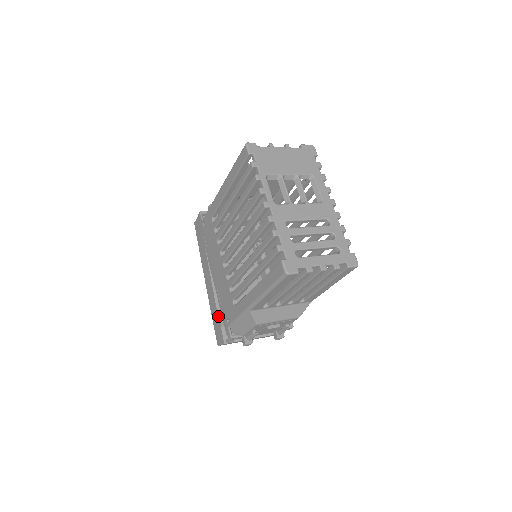
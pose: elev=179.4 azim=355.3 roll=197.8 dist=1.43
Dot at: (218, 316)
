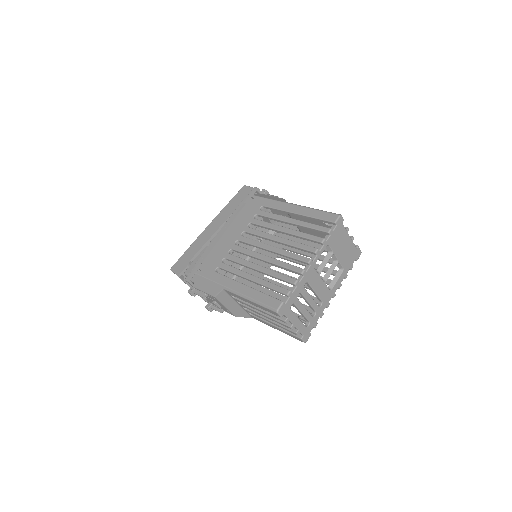
Dot at: (193, 257)
